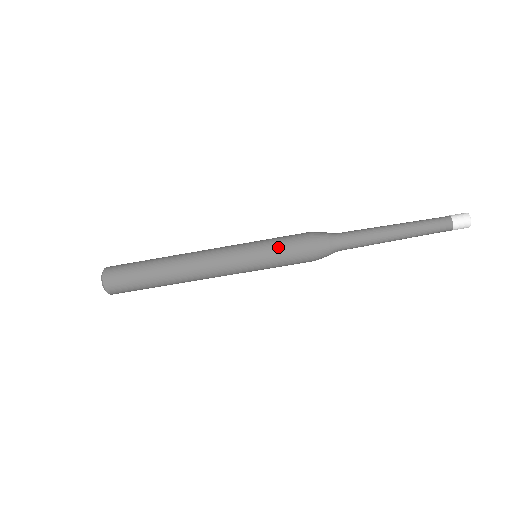
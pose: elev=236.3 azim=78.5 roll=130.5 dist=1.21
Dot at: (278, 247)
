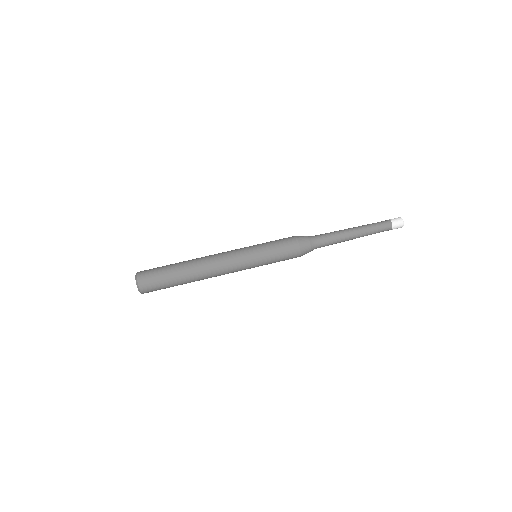
Dot at: (272, 243)
